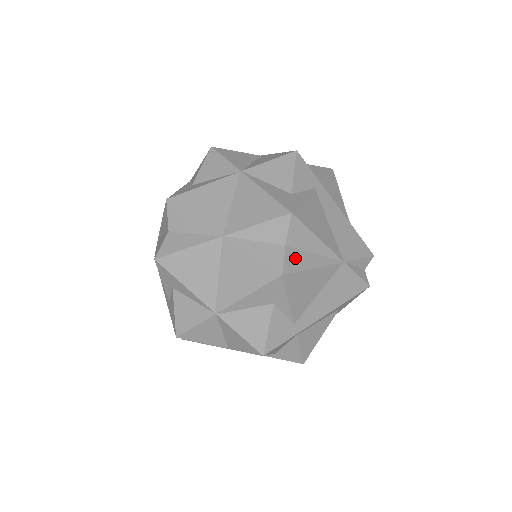
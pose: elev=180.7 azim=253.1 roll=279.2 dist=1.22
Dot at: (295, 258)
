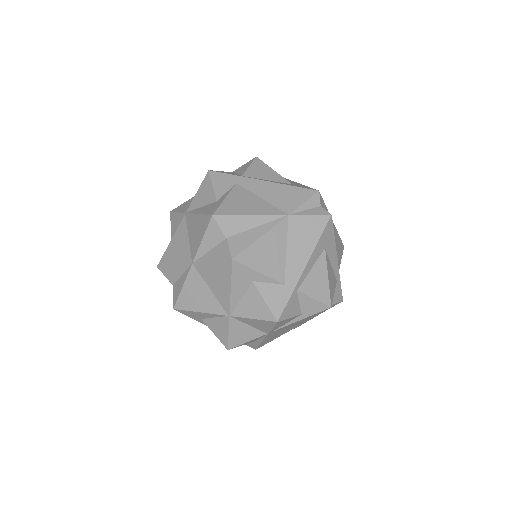
Dot at: (239, 241)
